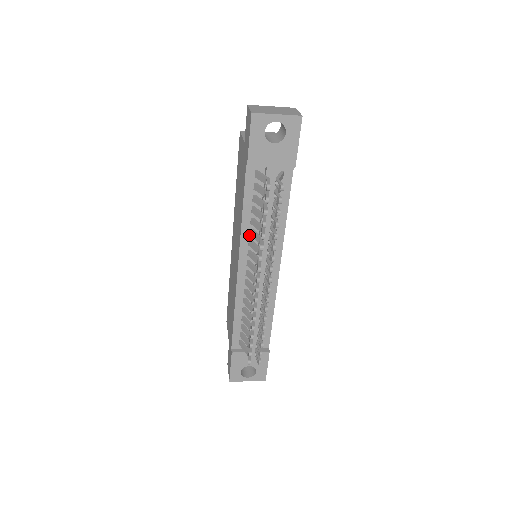
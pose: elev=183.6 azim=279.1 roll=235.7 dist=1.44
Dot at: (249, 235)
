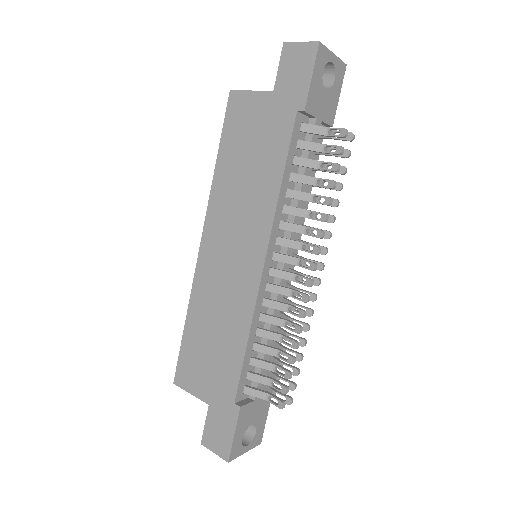
Dot at: (281, 214)
